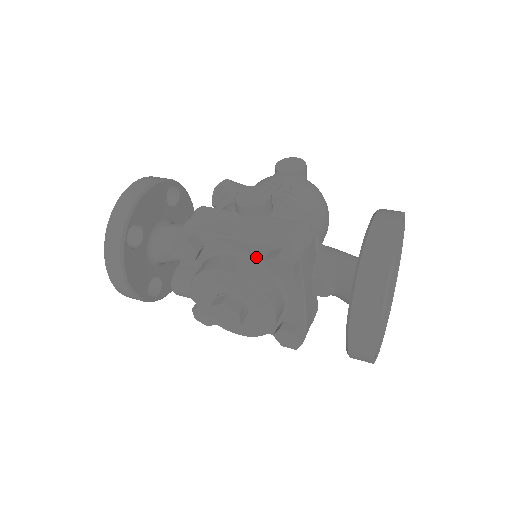
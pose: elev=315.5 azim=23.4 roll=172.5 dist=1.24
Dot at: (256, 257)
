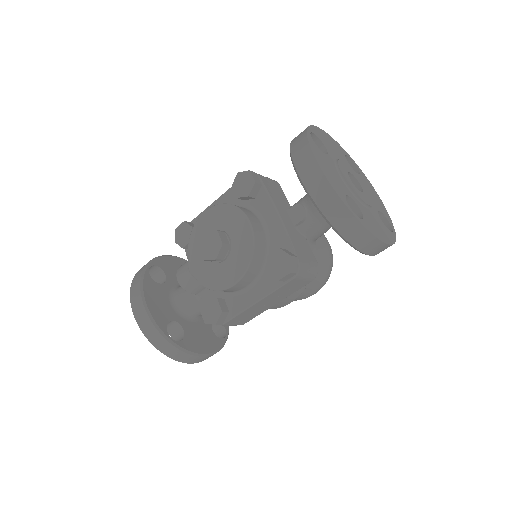
Dot at: (232, 203)
